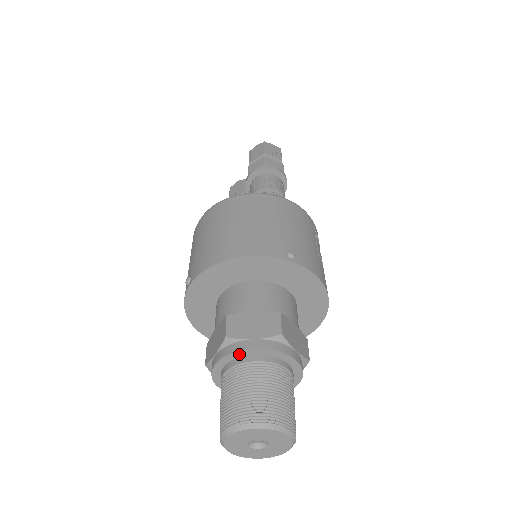
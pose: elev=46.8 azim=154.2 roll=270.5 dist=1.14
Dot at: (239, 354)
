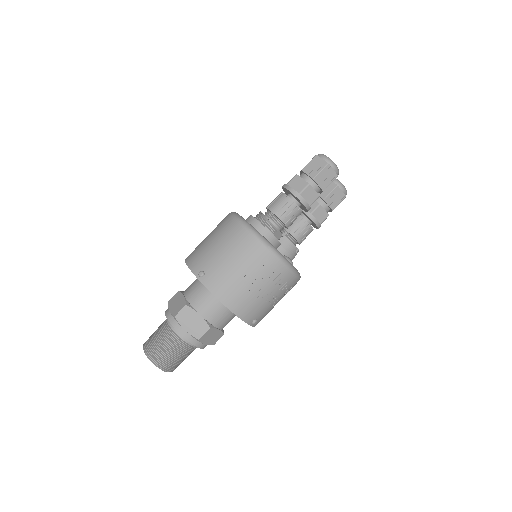
Dot at: occluded
